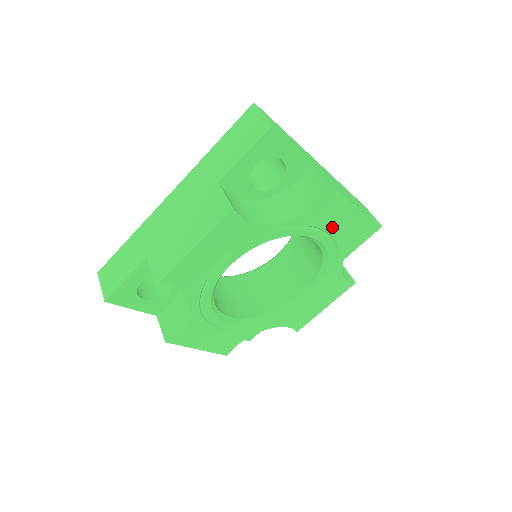
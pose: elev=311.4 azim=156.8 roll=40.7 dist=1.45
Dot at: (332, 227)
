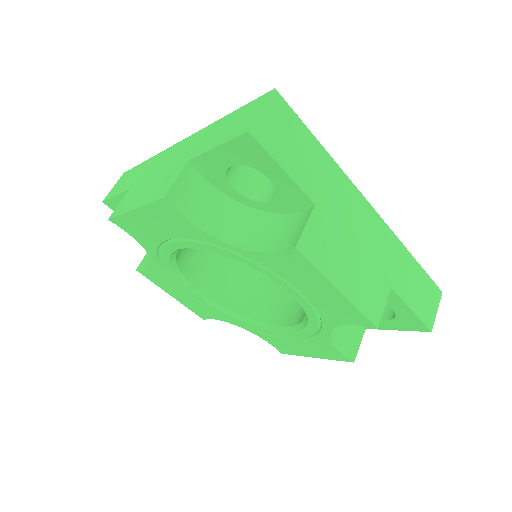
Dot at: (306, 290)
